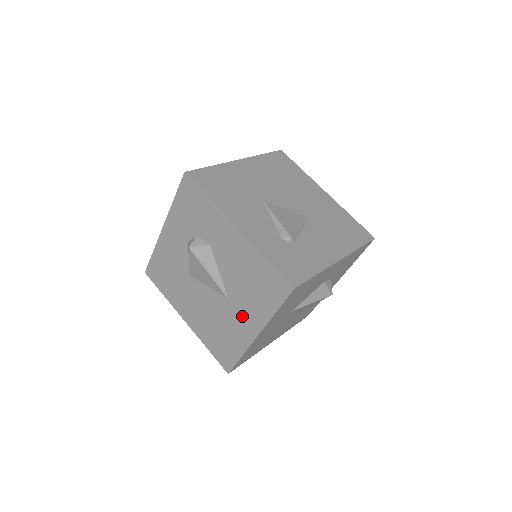
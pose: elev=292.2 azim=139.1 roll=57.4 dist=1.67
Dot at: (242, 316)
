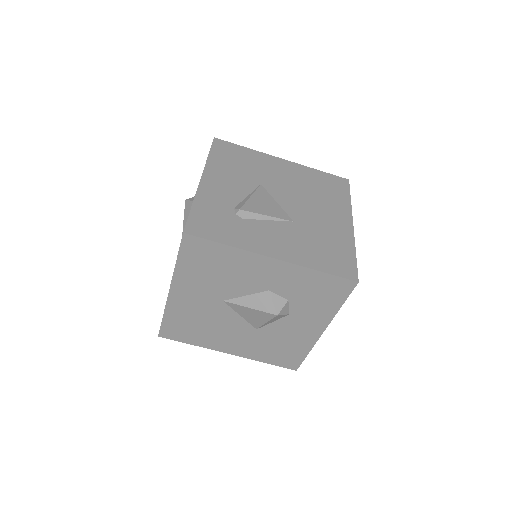
Dot at: occluded
